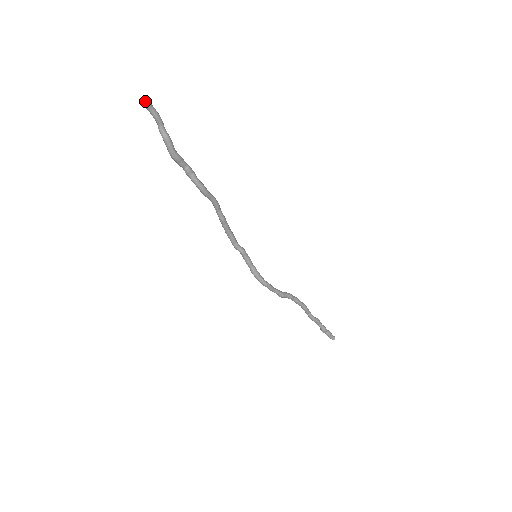
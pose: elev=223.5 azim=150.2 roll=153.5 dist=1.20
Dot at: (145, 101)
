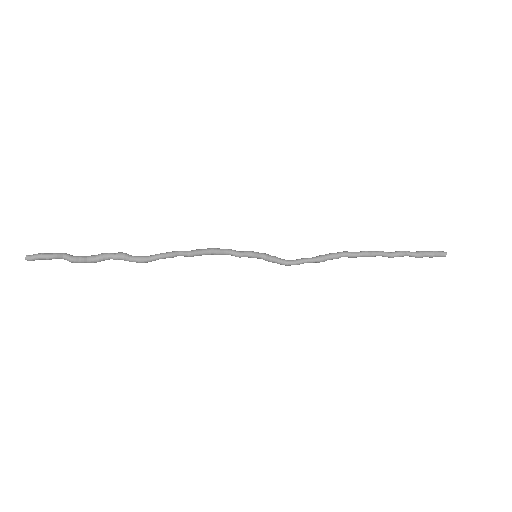
Dot at: (28, 260)
